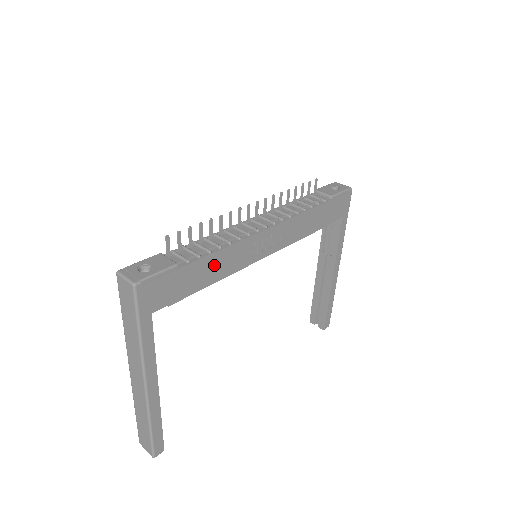
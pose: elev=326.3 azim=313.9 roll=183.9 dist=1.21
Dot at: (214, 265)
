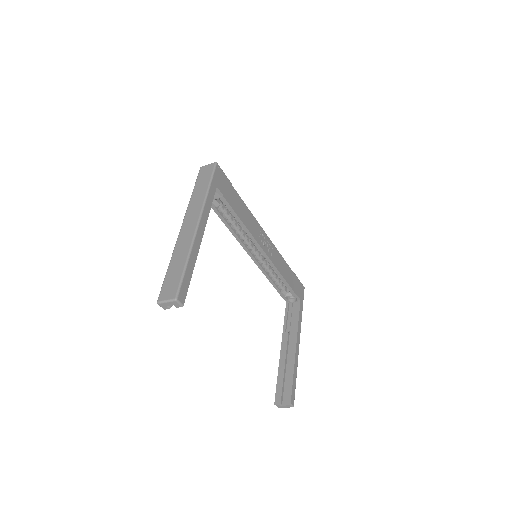
Dot at: (244, 212)
